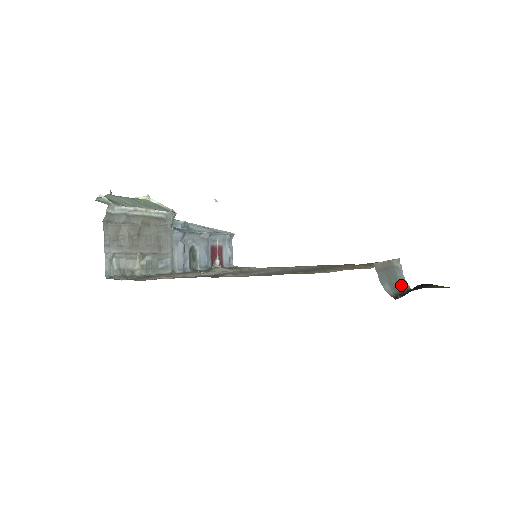
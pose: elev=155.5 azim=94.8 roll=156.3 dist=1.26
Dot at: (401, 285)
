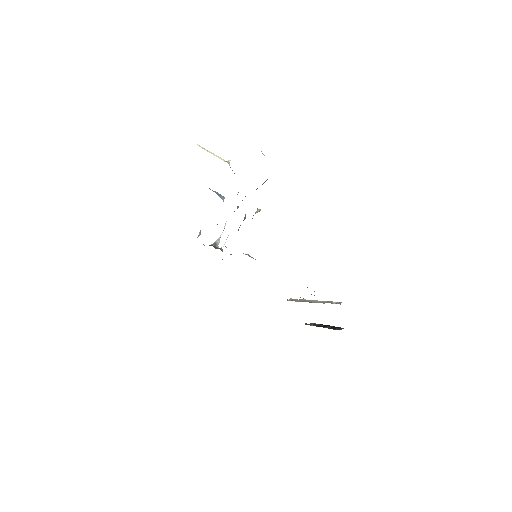
Dot at: occluded
